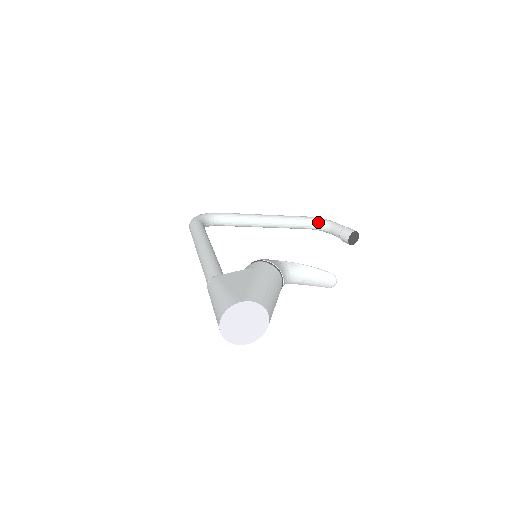
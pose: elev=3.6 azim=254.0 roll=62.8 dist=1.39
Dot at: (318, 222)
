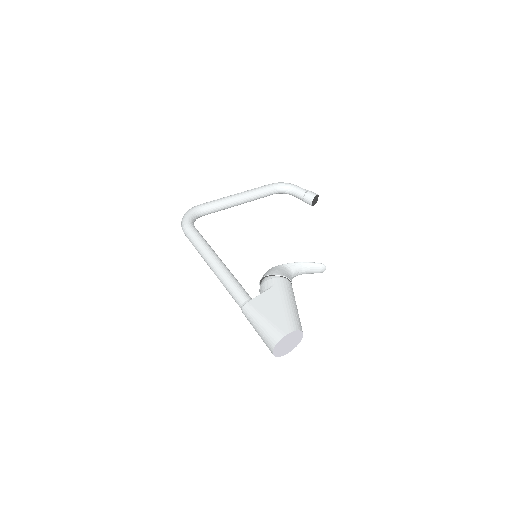
Dot at: (281, 188)
